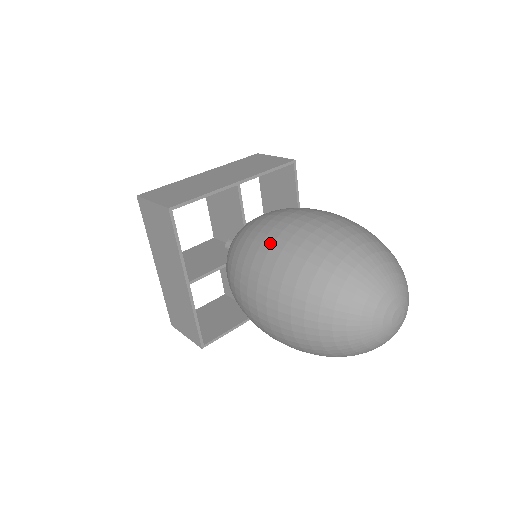
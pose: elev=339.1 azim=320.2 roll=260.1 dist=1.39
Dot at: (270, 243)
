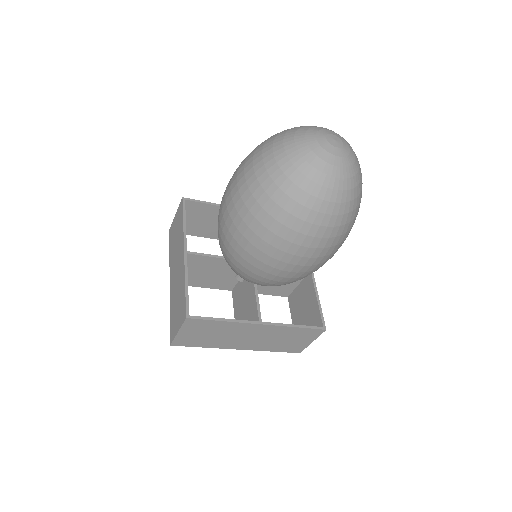
Dot at: occluded
